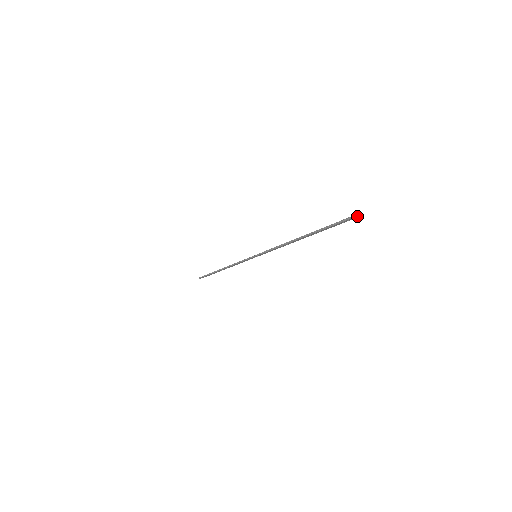
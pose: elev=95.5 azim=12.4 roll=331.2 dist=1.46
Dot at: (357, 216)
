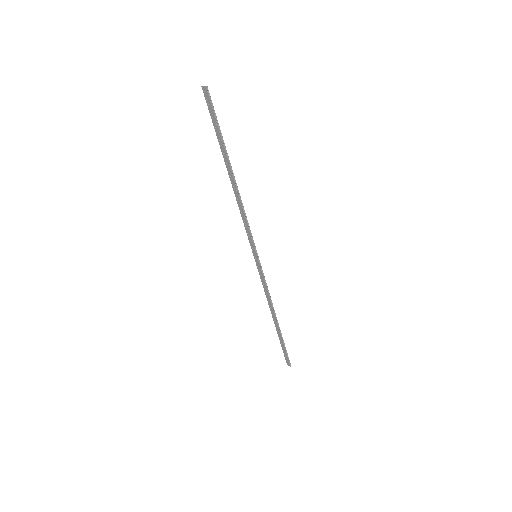
Dot at: (204, 86)
